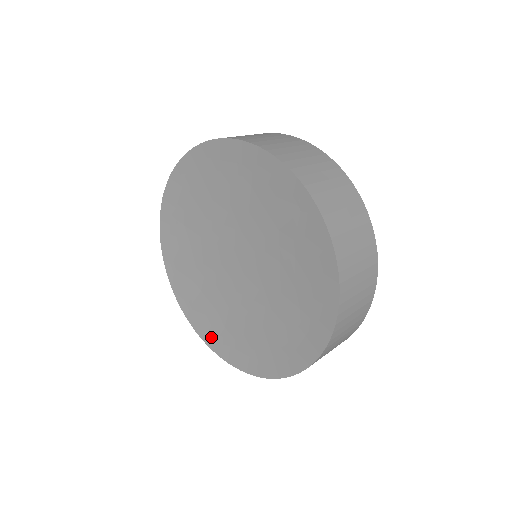
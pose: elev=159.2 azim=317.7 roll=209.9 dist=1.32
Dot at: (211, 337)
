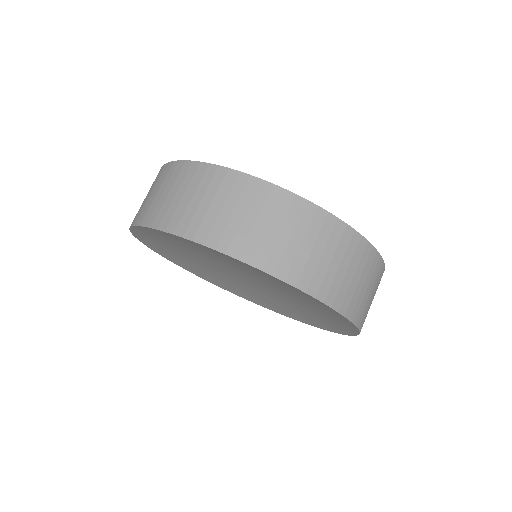
Dot at: (224, 287)
